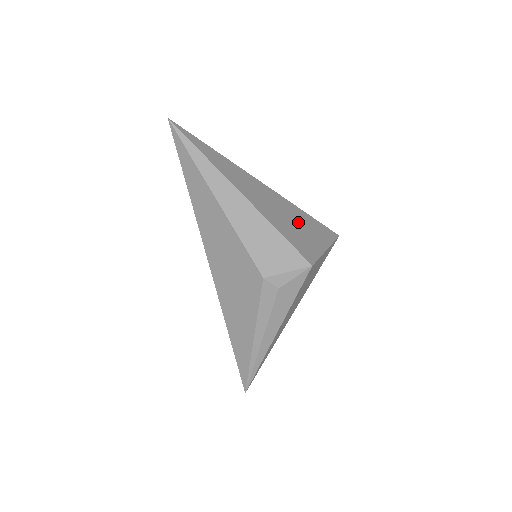
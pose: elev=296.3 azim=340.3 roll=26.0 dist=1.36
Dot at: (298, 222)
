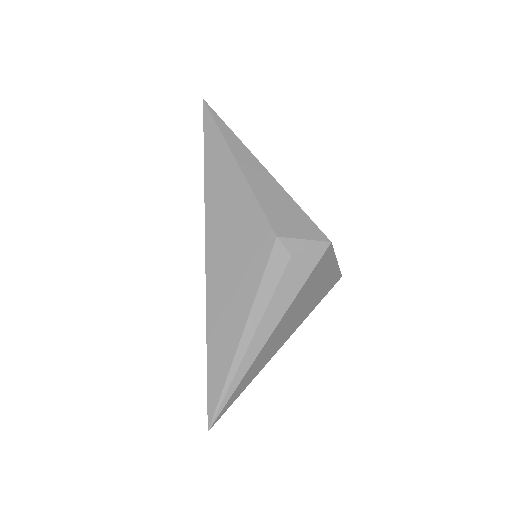
Dot at: occluded
